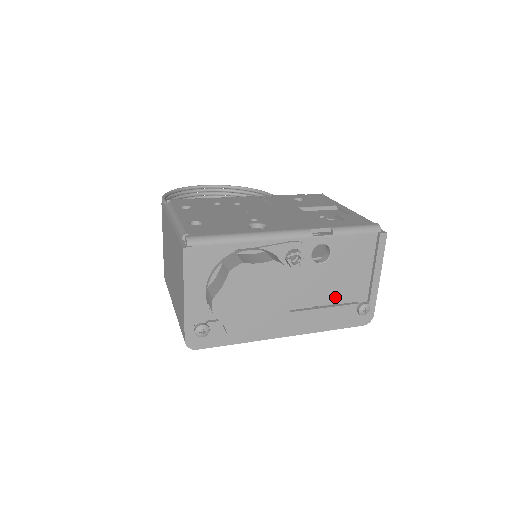
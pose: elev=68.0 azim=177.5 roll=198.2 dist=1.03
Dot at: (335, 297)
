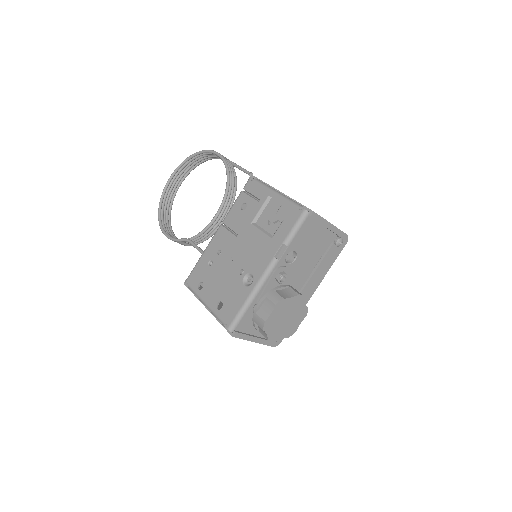
Dot at: (318, 255)
